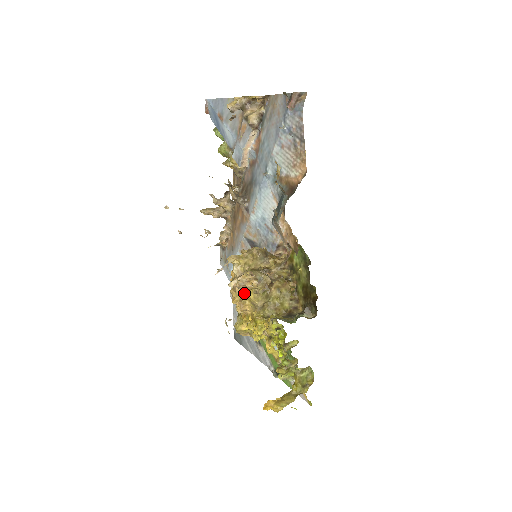
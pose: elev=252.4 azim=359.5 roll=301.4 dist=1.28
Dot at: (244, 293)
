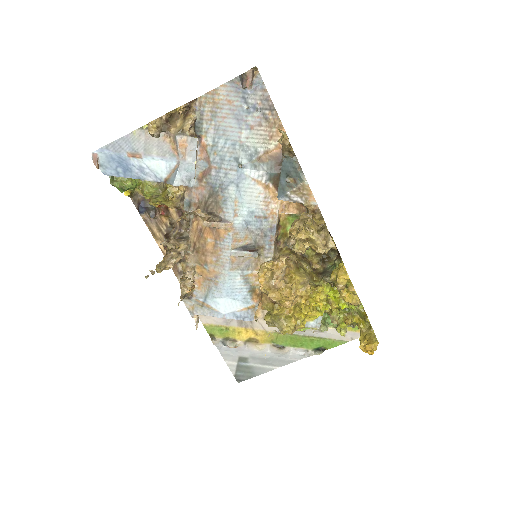
Dot at: (288, 283)
